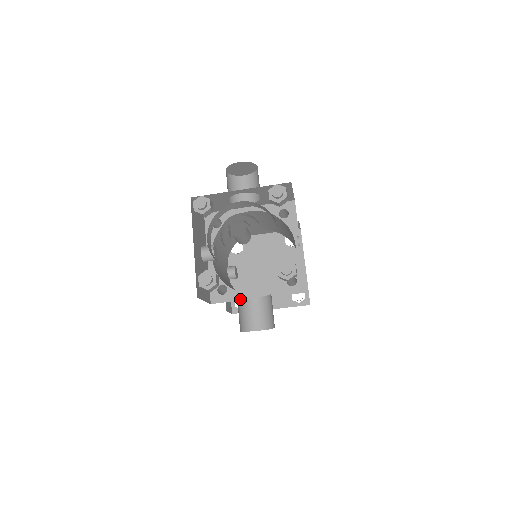
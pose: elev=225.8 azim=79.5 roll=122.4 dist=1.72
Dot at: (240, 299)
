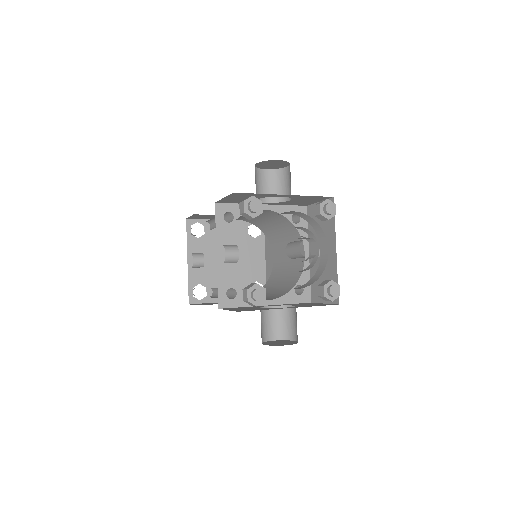
Dot at: occluded
